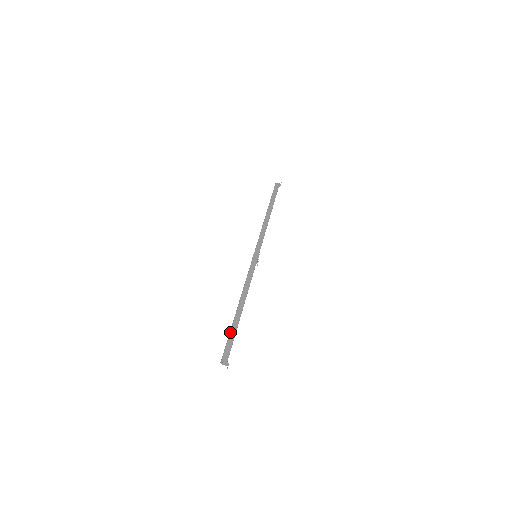
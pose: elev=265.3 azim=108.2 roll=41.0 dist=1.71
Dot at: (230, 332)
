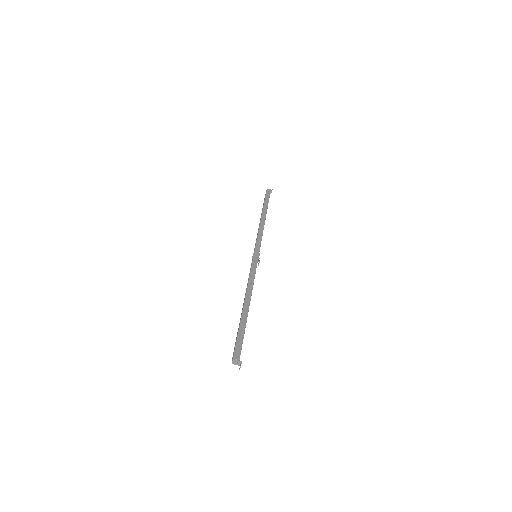
Dot at: (239, 330)
